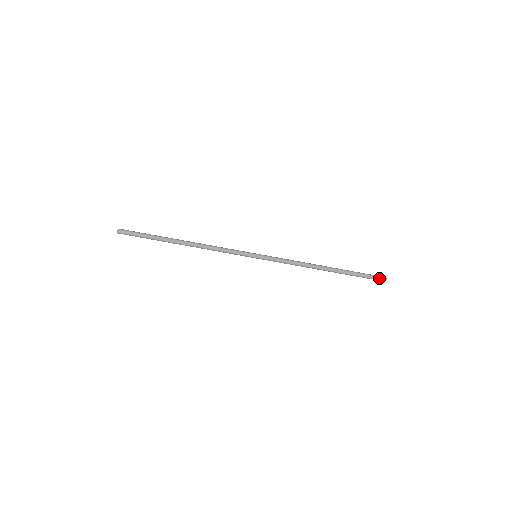
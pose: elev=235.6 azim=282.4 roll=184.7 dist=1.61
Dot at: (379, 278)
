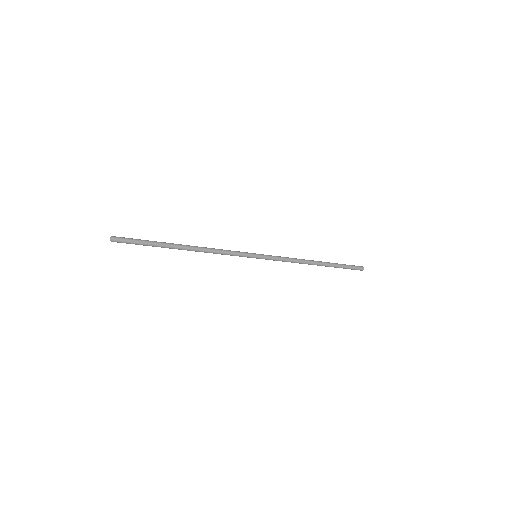
Dot at: (359, 267)
